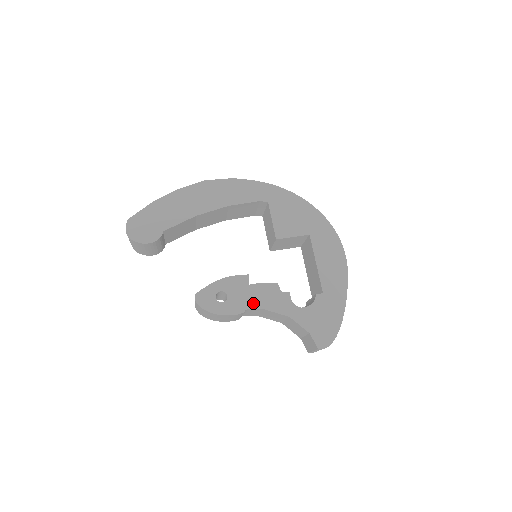
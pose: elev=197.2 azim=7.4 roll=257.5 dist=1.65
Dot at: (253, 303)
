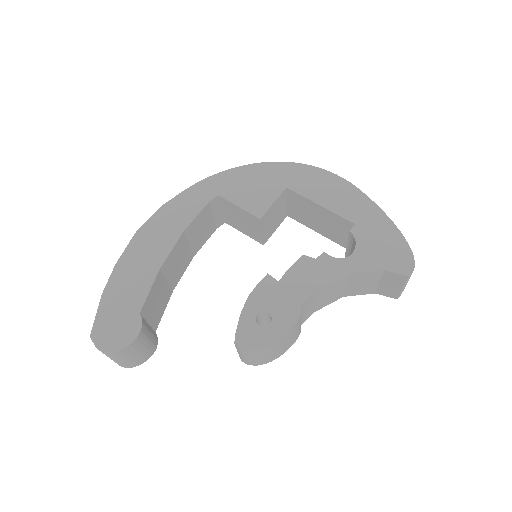
Dot at: (301, 295)
